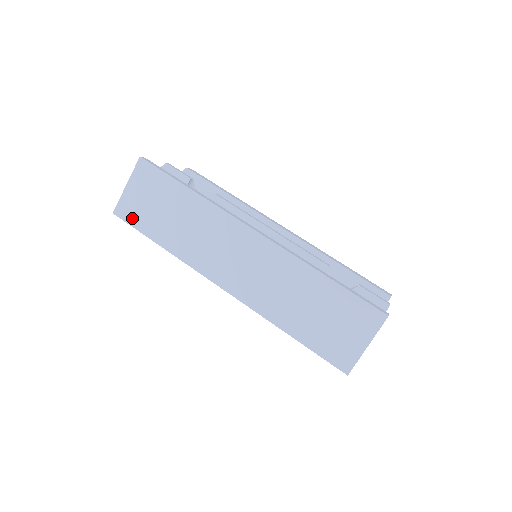
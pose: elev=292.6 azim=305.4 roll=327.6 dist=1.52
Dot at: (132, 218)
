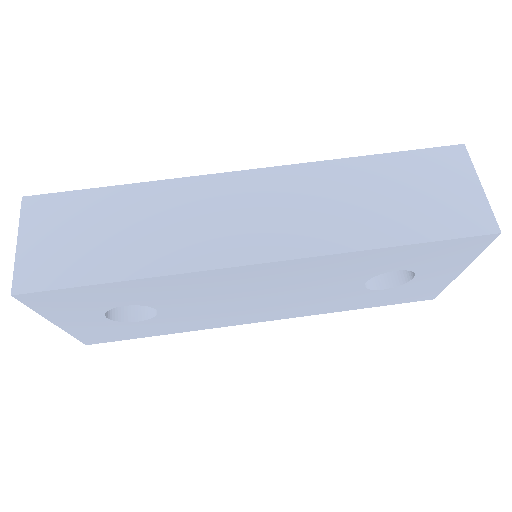
Dot at: (52, 278)
